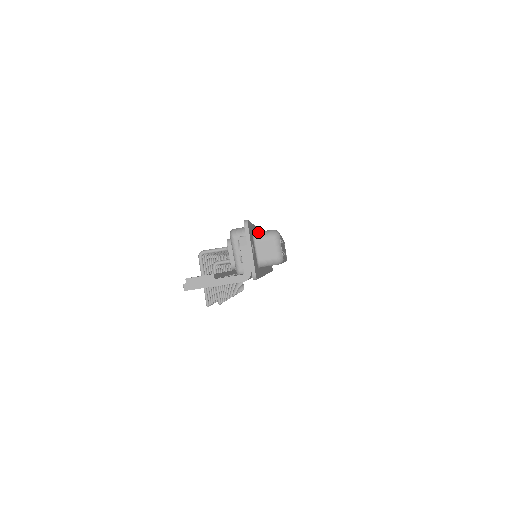
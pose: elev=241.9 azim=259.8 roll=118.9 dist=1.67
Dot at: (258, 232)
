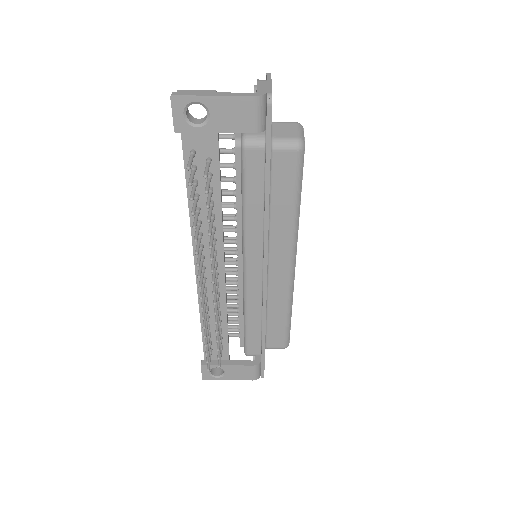
Dot at: occluded
